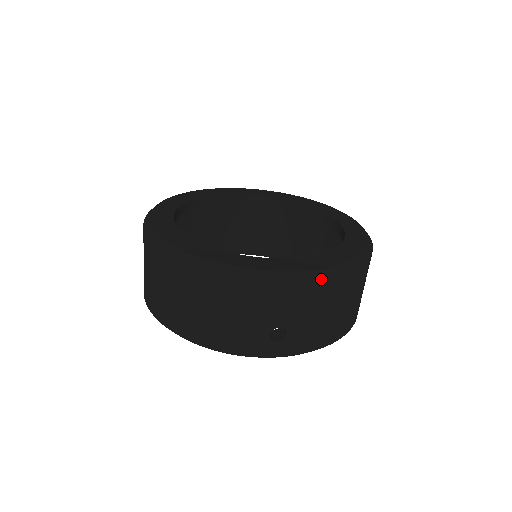
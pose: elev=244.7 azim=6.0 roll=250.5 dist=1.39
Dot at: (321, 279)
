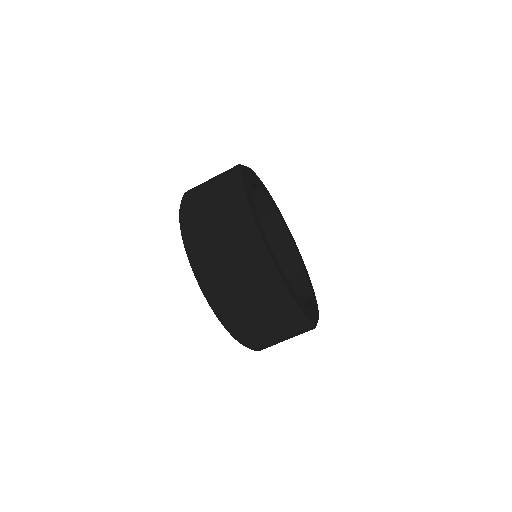
Dot at: (311, 329)
